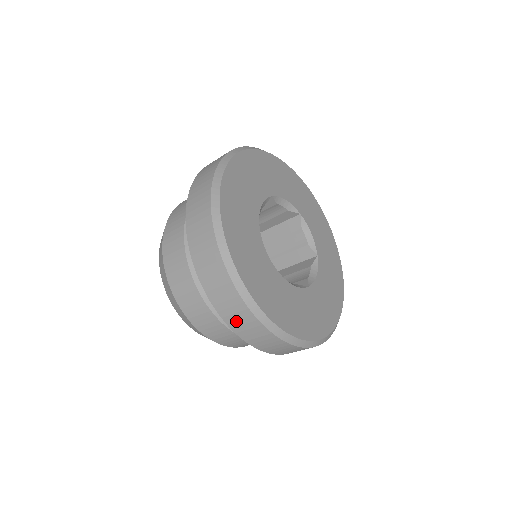
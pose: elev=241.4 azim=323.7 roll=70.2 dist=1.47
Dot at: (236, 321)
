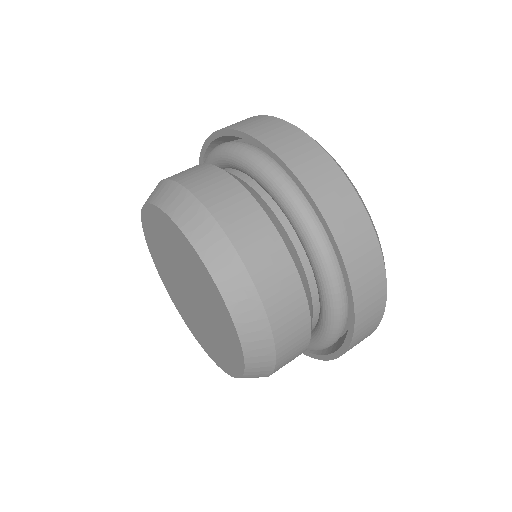
Dot at: (292, 151)
